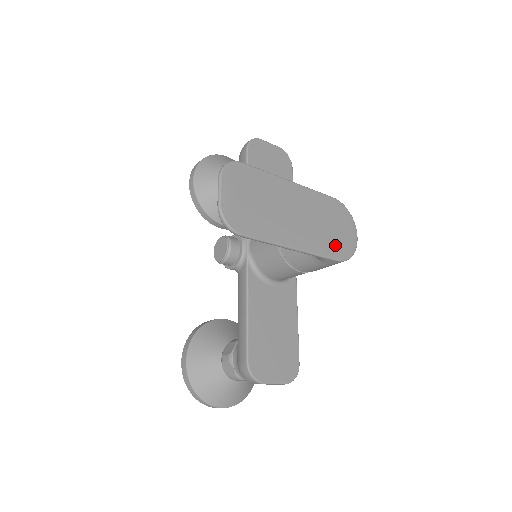
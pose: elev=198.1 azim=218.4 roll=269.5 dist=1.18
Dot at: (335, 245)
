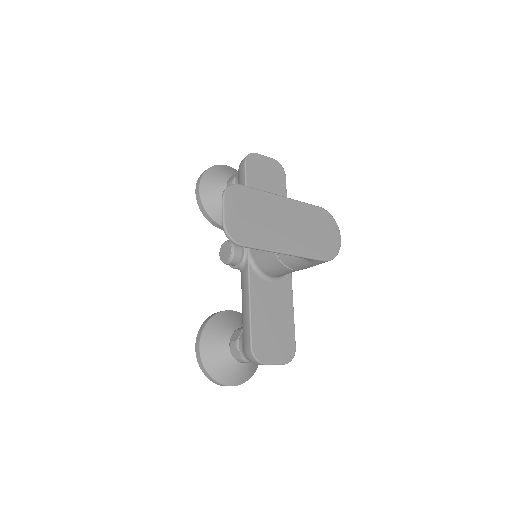
Dot at: (321, 248)
